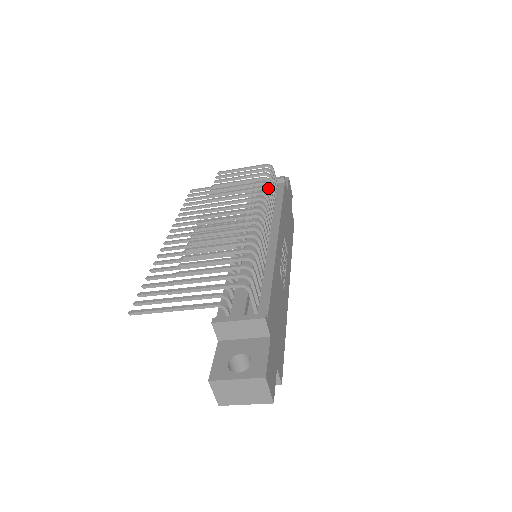
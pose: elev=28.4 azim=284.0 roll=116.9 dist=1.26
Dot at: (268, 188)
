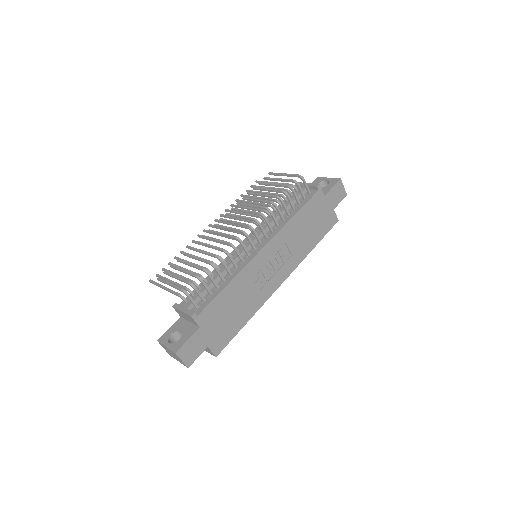
Dot at: (281, 202)
